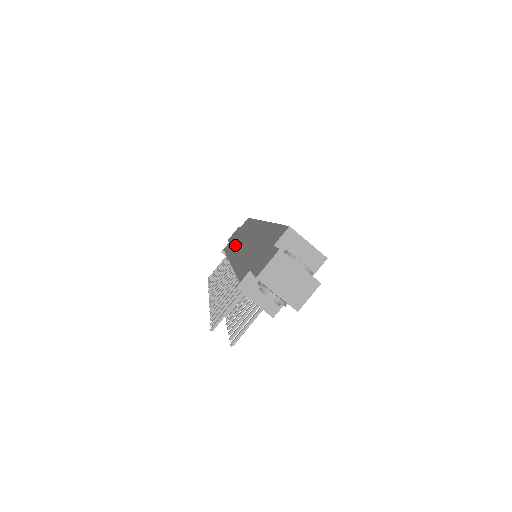
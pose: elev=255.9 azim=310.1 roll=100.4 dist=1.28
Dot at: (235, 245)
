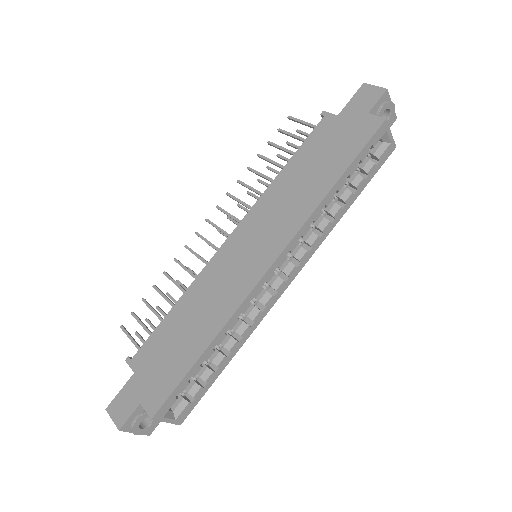
Dot at: (277, 196)
